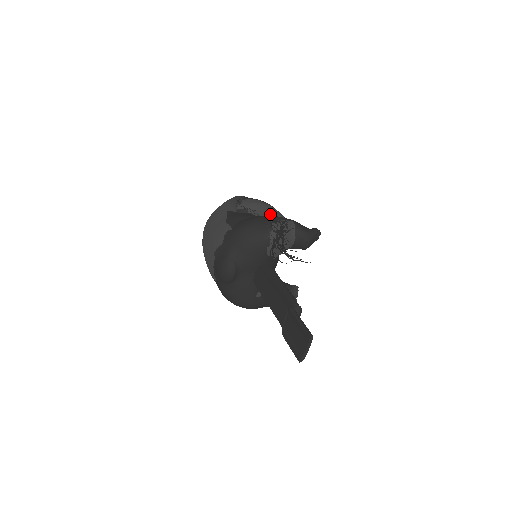
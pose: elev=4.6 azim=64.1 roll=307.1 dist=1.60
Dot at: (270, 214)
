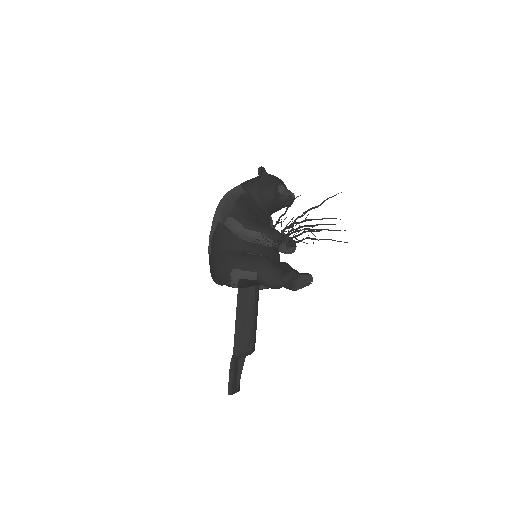
Dot at: (251, 240)
